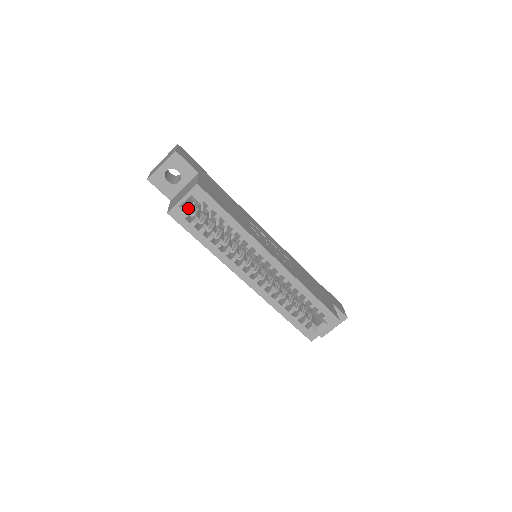
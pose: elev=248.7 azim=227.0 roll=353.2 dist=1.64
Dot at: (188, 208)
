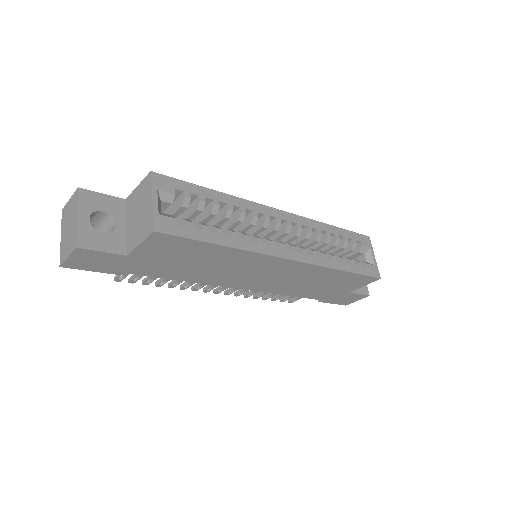
Dot at: (166, 214)
